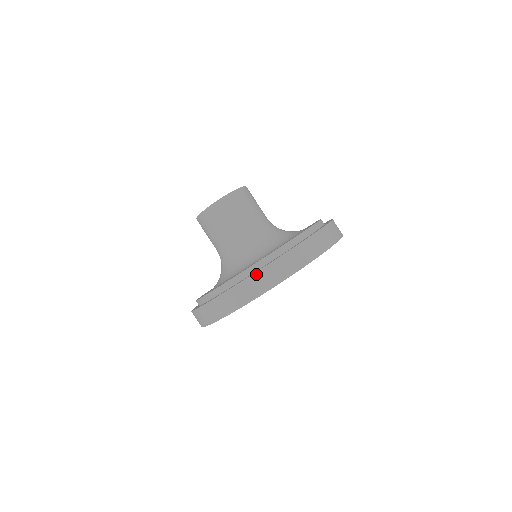
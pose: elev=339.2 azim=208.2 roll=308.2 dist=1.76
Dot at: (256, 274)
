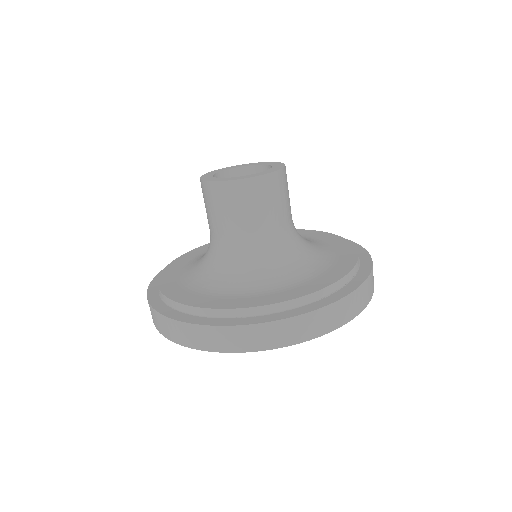
Dot at: (186, 325)
